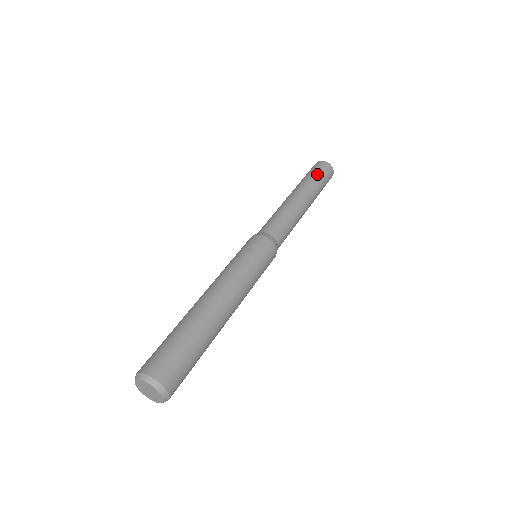
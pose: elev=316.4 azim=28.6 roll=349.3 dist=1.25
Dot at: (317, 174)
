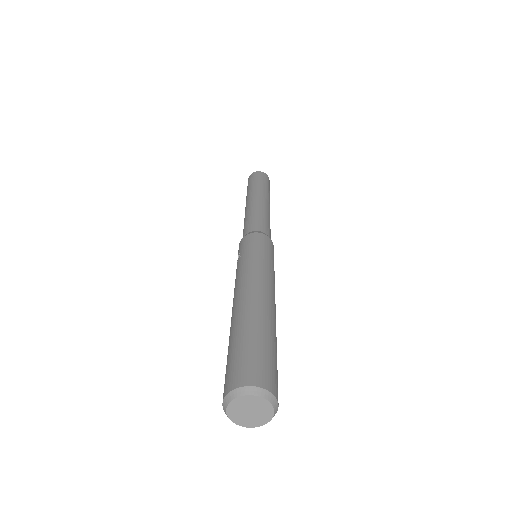
Dot at: (250, 183)
